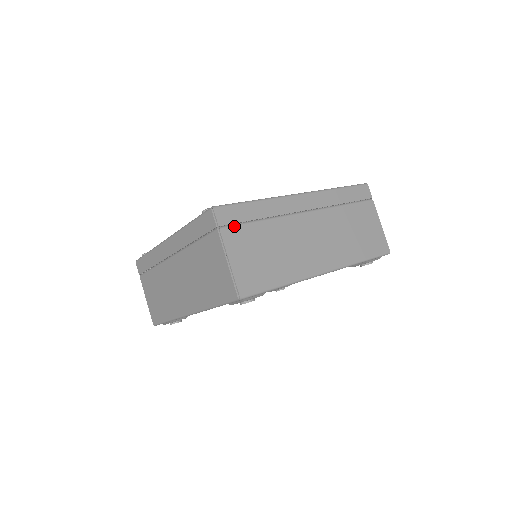
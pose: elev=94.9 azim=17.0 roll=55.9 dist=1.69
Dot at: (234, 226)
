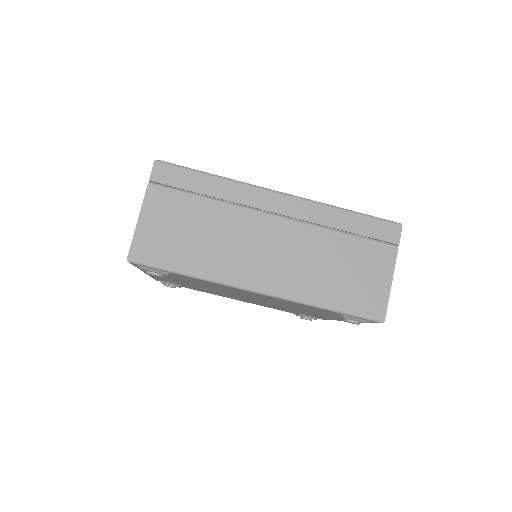
Dot at: (169, 188)
